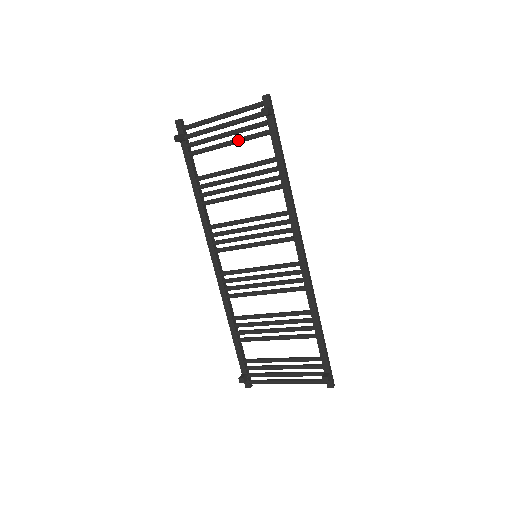
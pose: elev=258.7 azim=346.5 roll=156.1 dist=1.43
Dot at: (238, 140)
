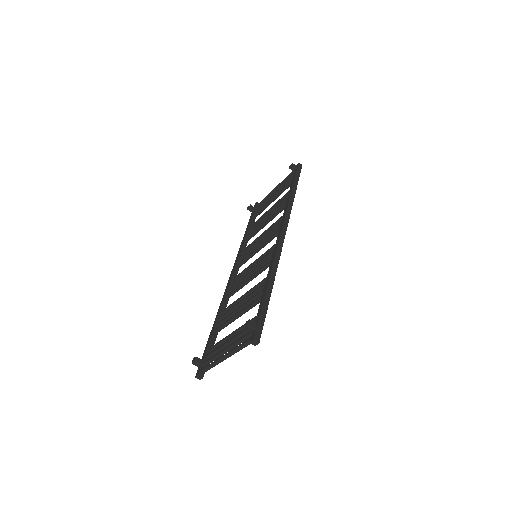
Dot at: (277, 193)
